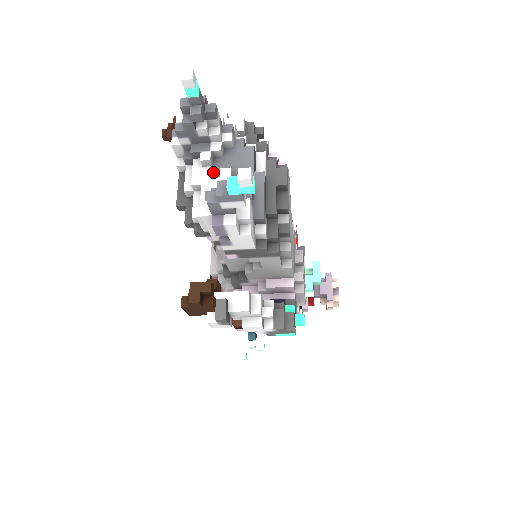
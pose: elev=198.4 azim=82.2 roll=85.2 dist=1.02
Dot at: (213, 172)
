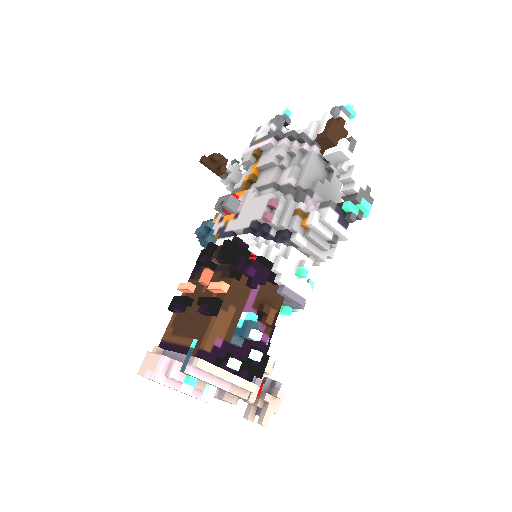
Dot at: occluded
